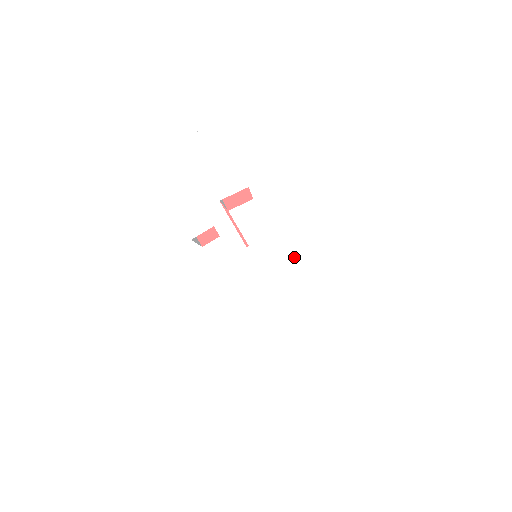
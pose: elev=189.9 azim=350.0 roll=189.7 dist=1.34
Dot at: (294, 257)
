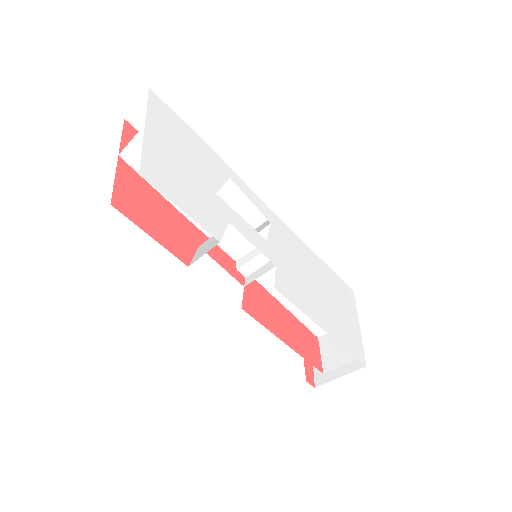
Dot at: (298, 241)
